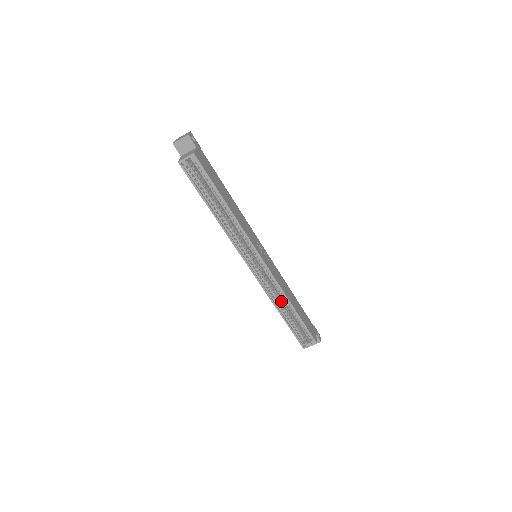
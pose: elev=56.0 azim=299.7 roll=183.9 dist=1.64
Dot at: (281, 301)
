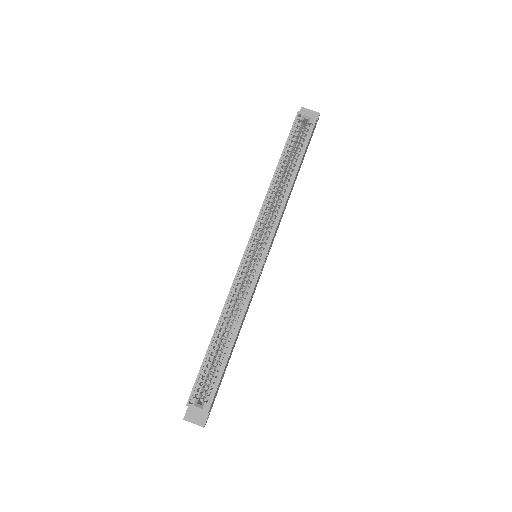
Dot at: occluded
